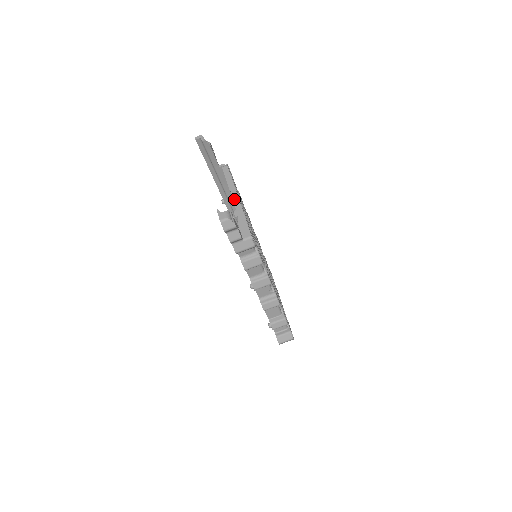
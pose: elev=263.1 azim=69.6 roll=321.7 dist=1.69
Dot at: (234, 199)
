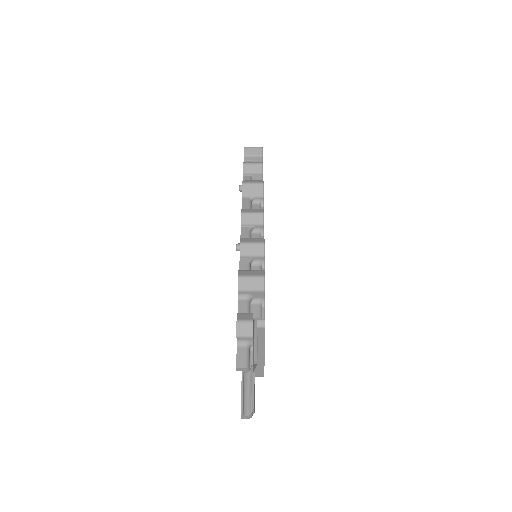
Dot at: (259, 354)
